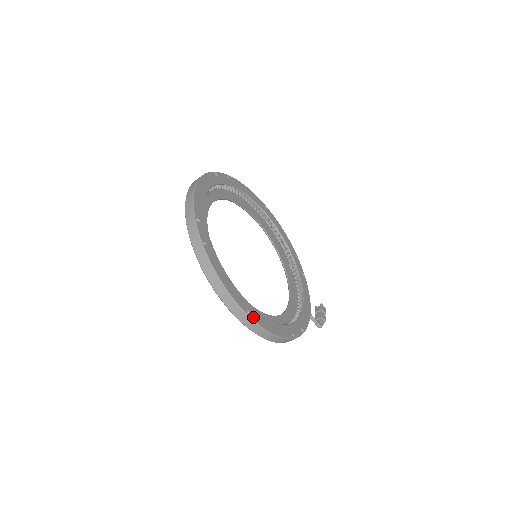
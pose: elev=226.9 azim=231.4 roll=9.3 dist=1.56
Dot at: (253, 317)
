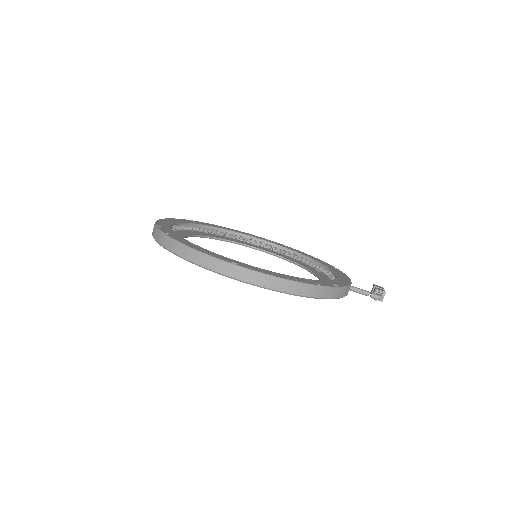
Dot at: (242, 266)
